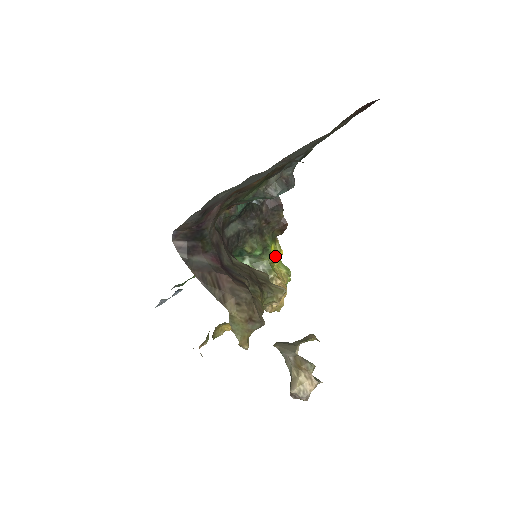
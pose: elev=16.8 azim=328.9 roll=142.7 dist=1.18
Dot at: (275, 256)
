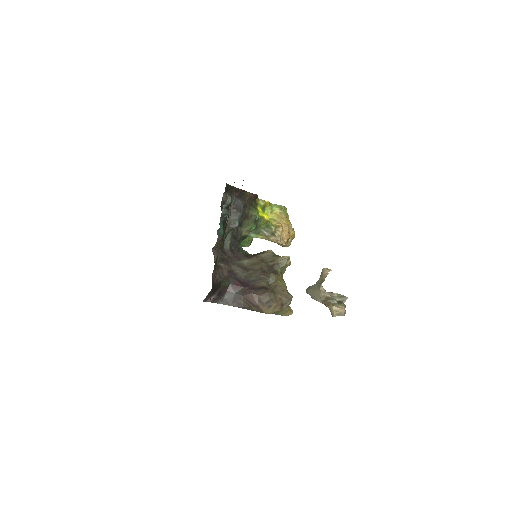
Dot at: (265, 216)
